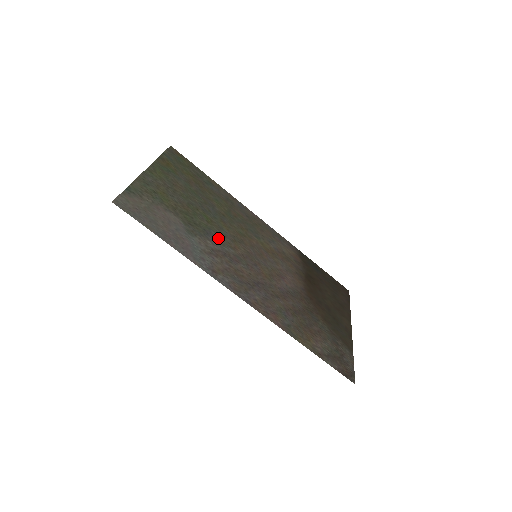
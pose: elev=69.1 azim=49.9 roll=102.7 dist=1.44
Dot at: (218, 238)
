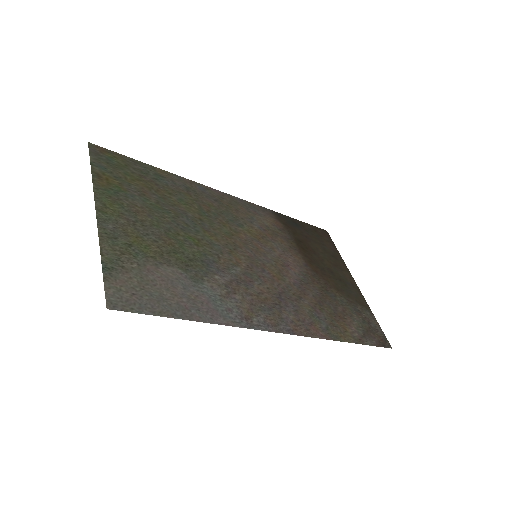
Dot at: (219, 262)
